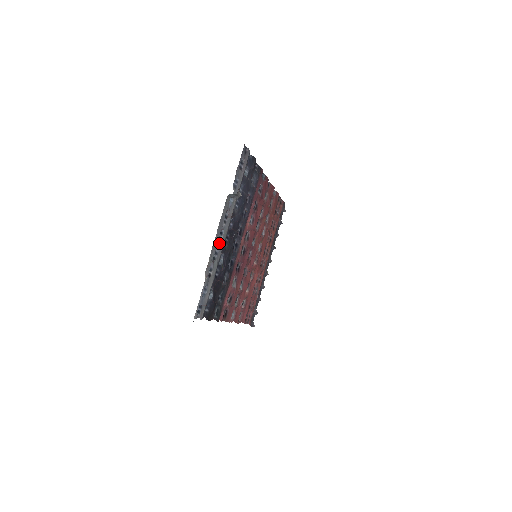
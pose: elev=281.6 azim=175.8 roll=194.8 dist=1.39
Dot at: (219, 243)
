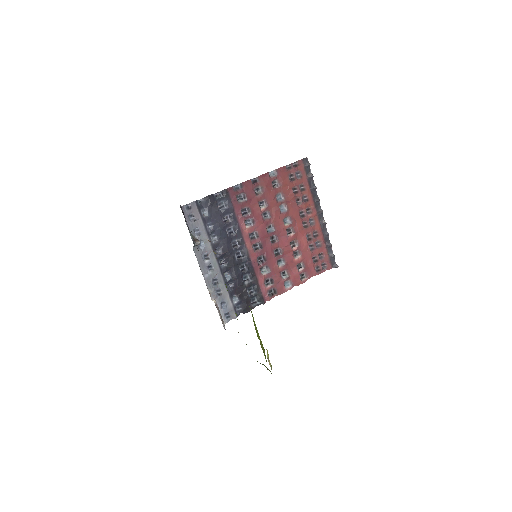
Dot at: (213, 273)
